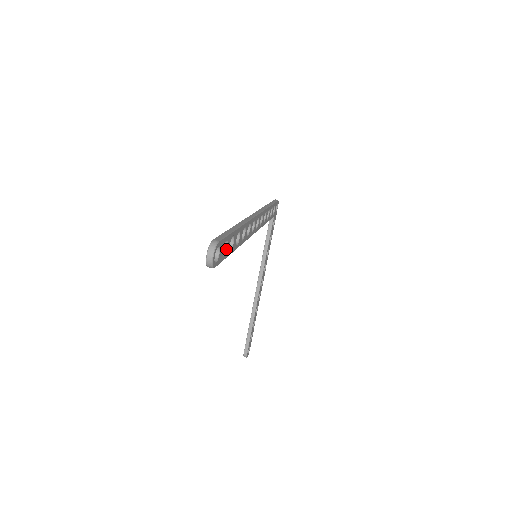
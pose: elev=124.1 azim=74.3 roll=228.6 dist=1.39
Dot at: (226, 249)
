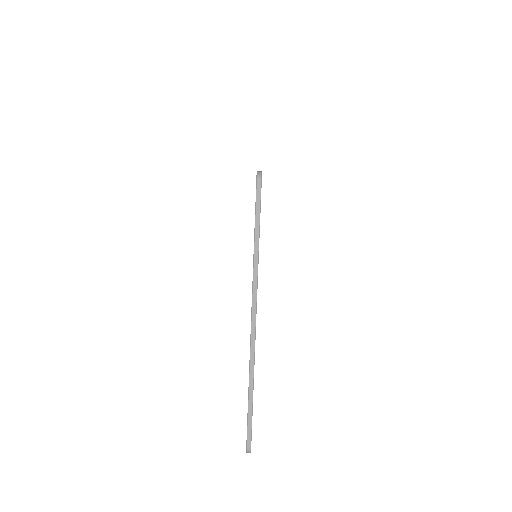
Dot at: occluded
